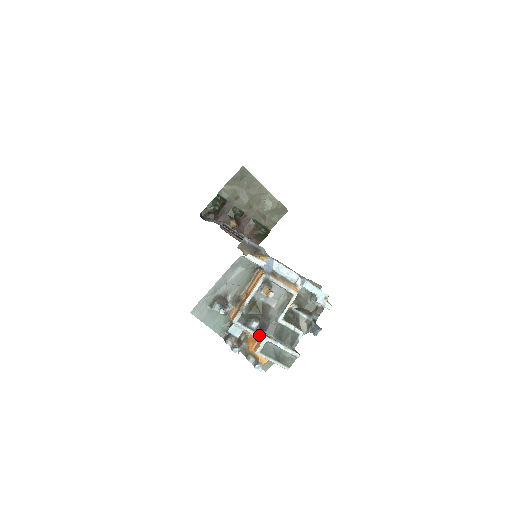
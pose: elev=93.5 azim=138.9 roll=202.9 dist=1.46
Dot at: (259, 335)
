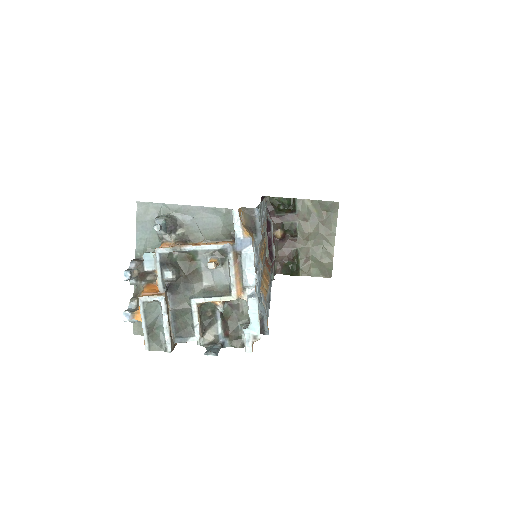
Dot at: (162, 290)
